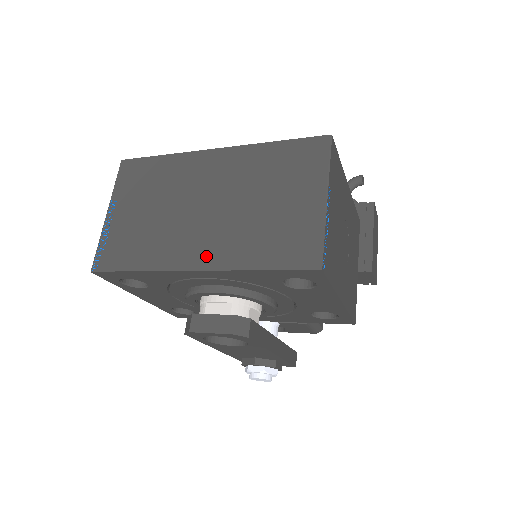
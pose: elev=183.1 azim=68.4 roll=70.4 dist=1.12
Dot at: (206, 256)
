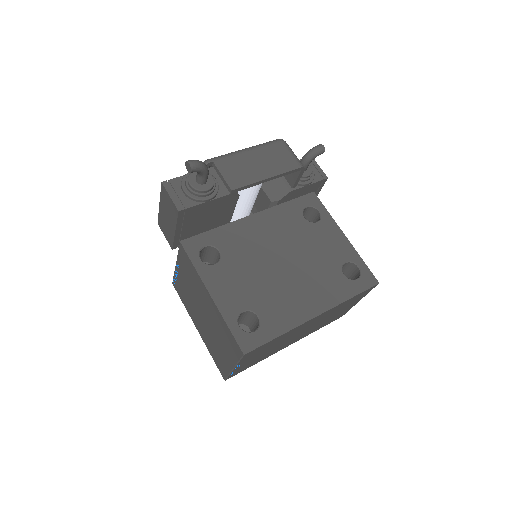
Dot at: occluded
